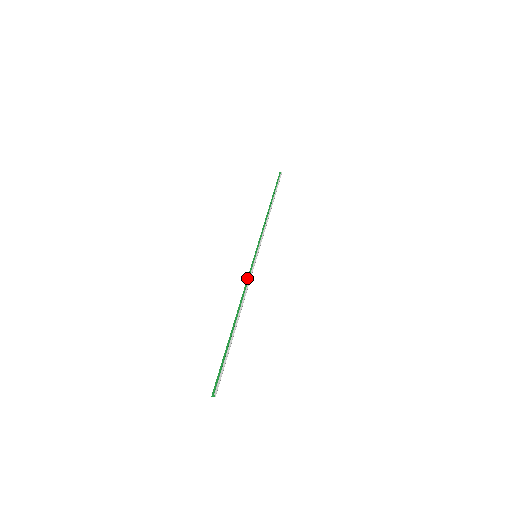
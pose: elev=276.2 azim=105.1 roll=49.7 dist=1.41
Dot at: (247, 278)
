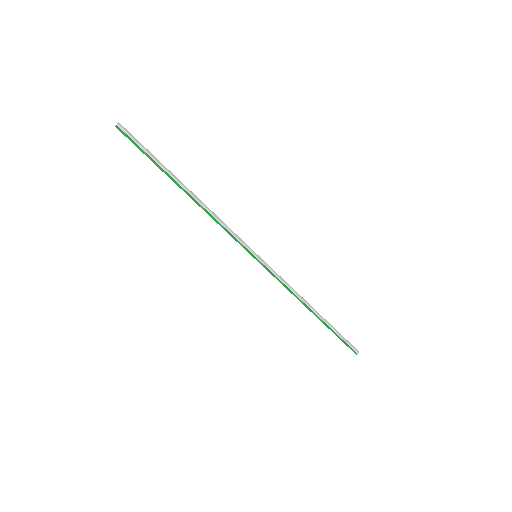
Dot at: occluded
